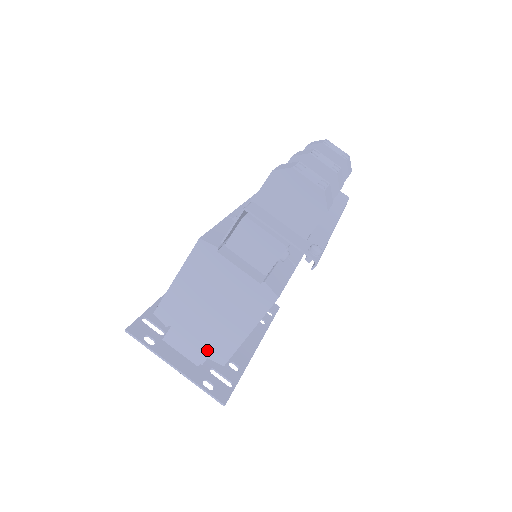
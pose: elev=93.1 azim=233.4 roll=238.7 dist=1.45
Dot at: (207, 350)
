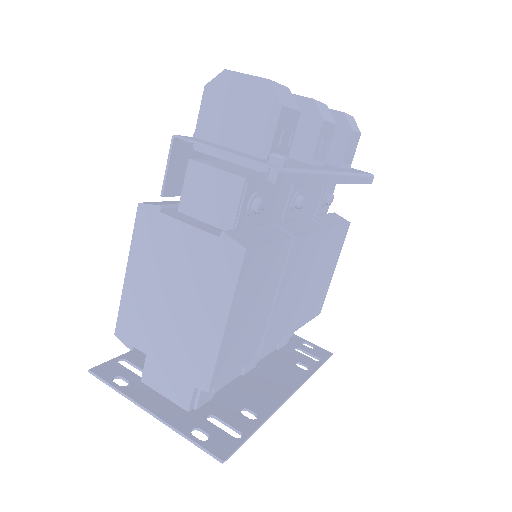
Dot at: (183, 371)
